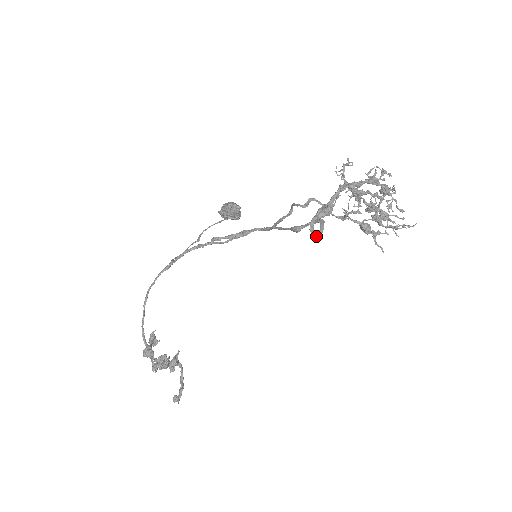
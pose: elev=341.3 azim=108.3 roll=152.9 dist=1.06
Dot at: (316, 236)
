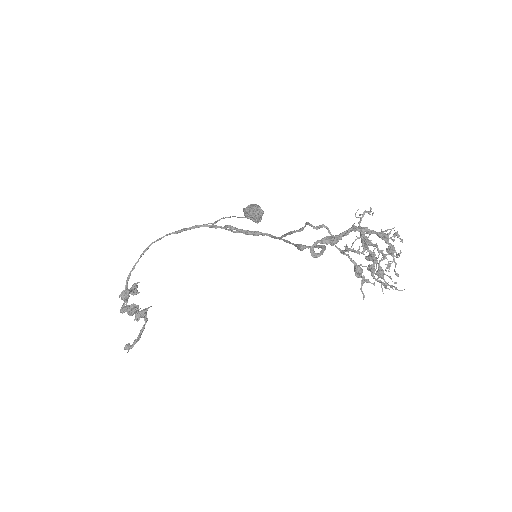
Dot at: (313, 256)
